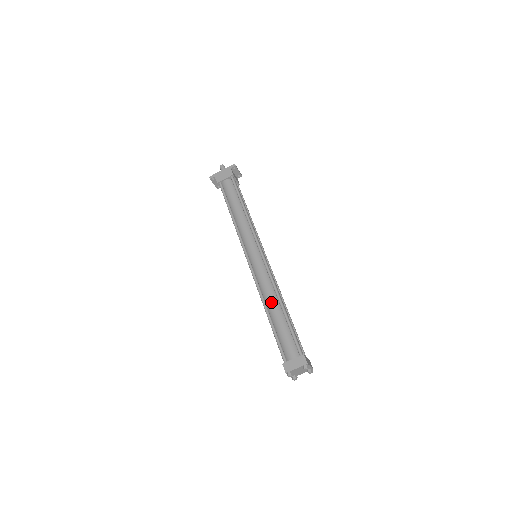
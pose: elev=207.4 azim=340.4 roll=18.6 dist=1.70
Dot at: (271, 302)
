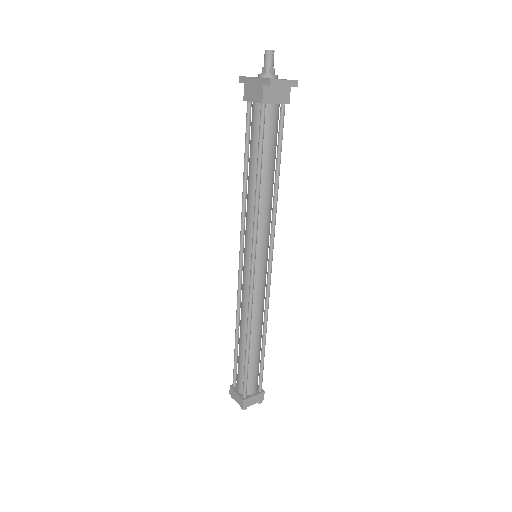
Dot at: (241, 329)
